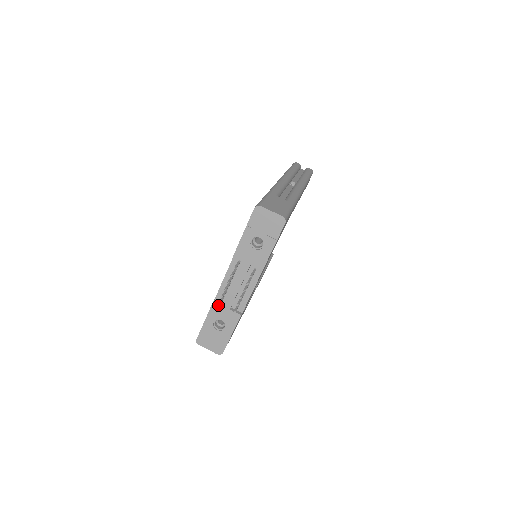
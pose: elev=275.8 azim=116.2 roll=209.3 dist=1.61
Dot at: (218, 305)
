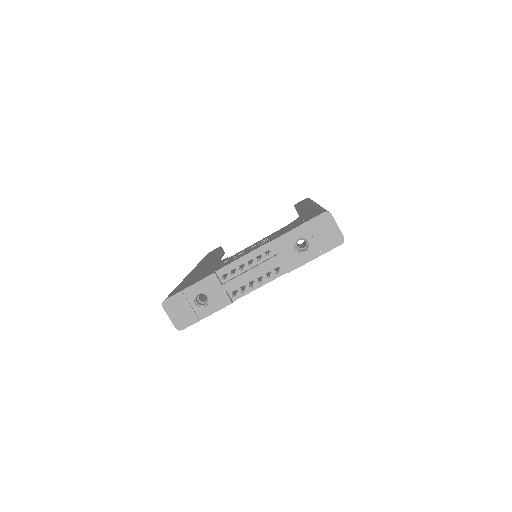
Dot at: (216, 279)
